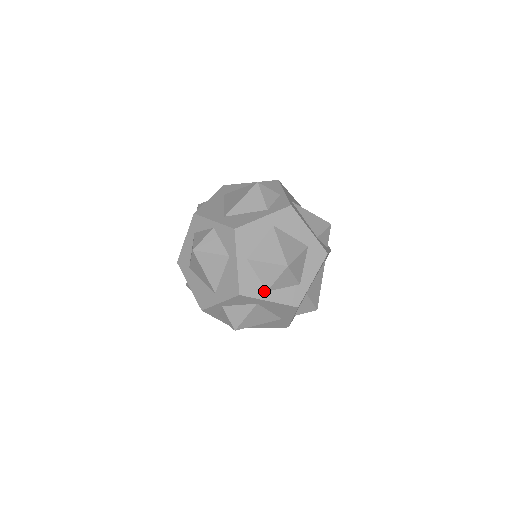
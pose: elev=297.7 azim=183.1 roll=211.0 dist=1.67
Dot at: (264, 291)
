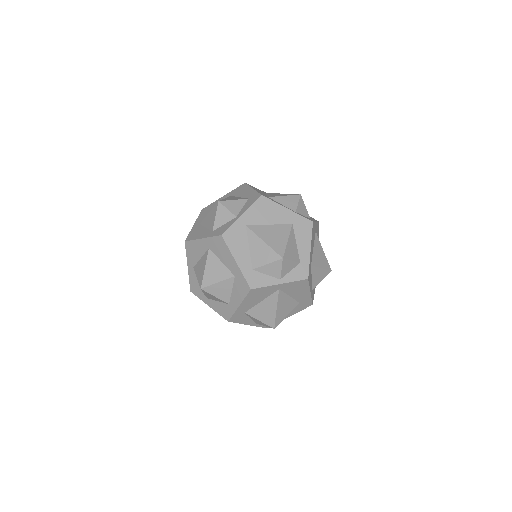
Dot at: (205, 297)
